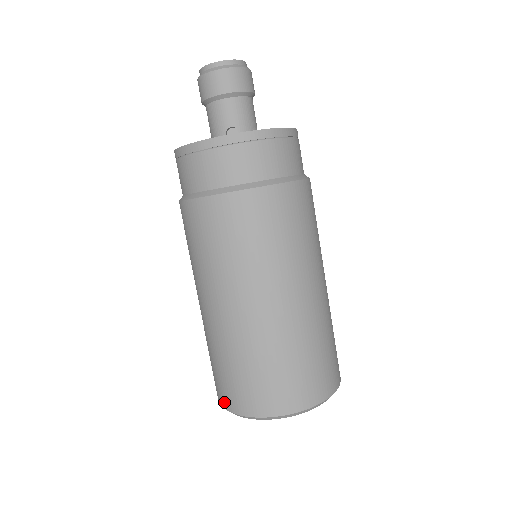
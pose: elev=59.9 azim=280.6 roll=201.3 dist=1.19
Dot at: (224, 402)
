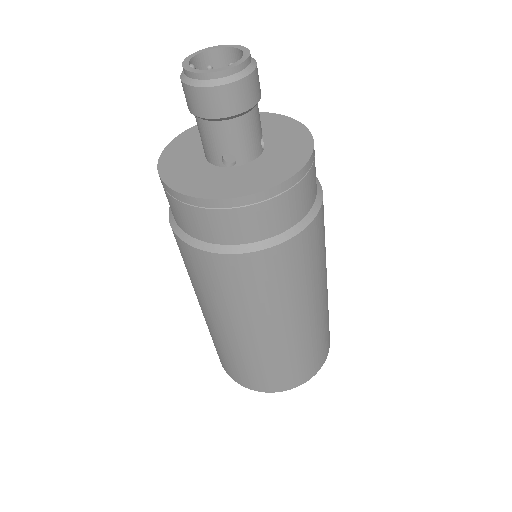
Dot at: (223, 366)
